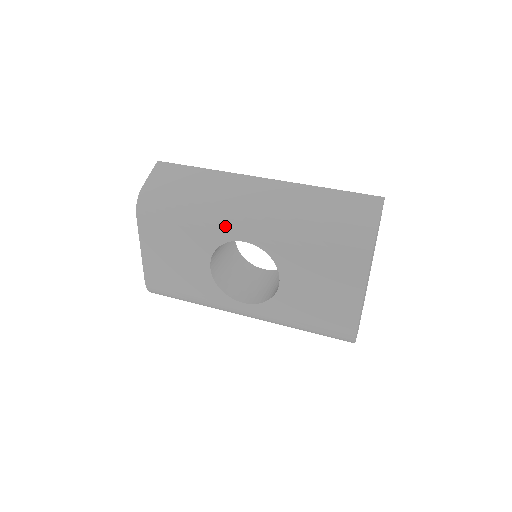
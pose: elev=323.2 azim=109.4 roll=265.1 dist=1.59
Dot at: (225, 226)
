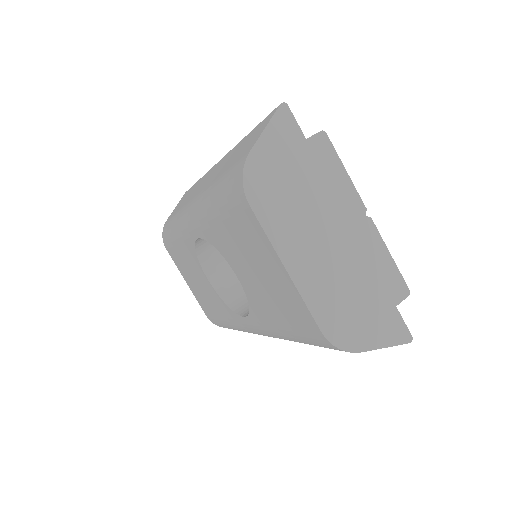
Dot at: (185, 228)
